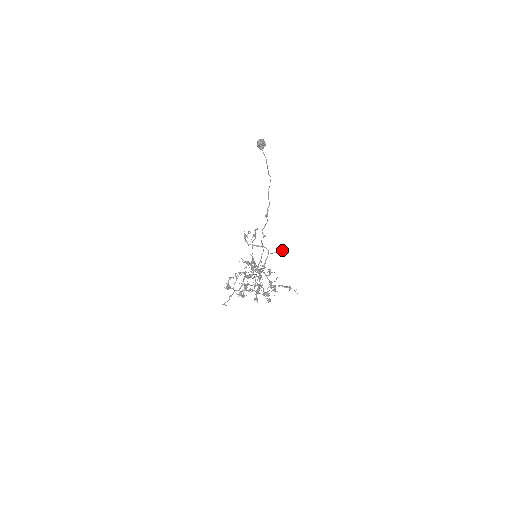
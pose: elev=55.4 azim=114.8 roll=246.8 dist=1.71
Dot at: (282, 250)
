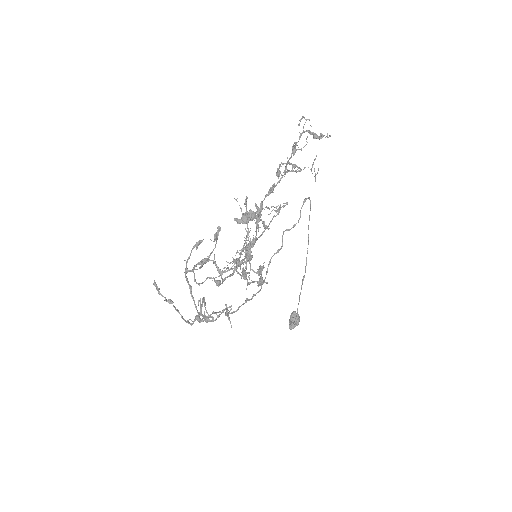
Dot at: occluded
